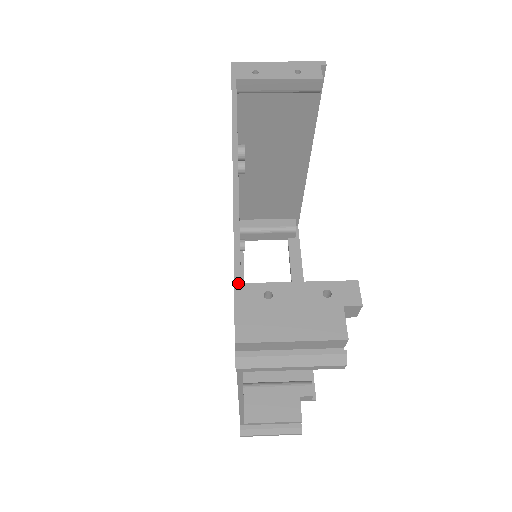
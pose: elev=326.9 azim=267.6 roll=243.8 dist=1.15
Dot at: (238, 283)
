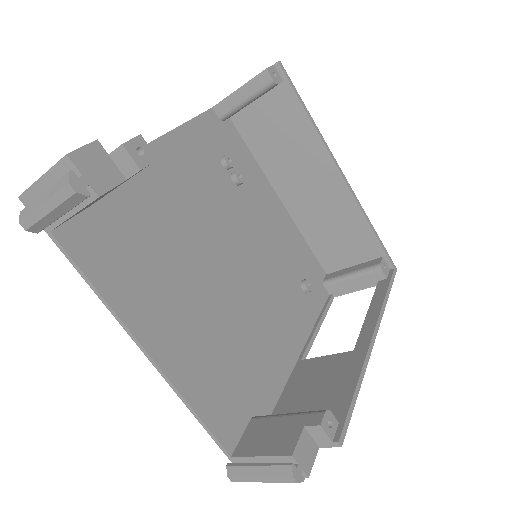
Dot at: occluded
